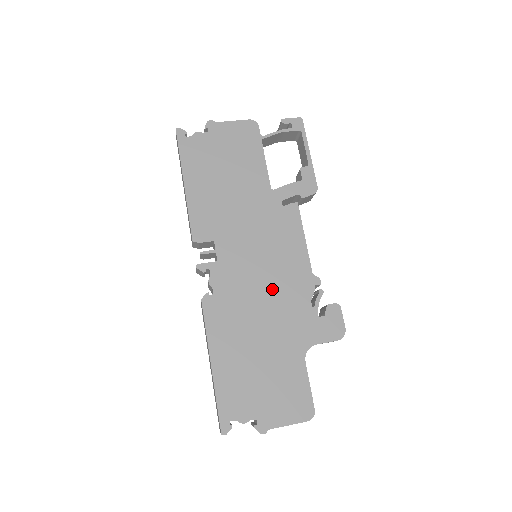
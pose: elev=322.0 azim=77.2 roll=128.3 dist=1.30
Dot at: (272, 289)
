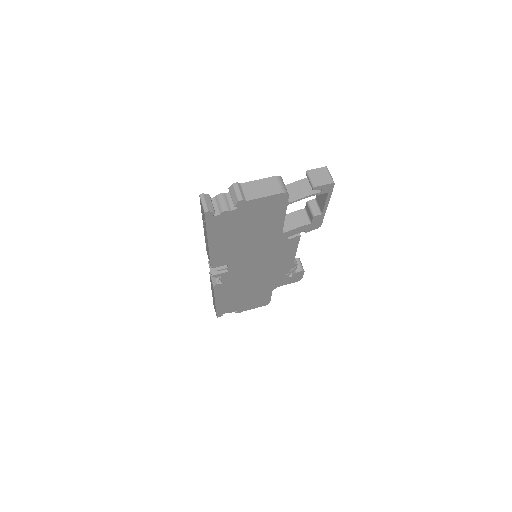
Dot at: (263, 274)
